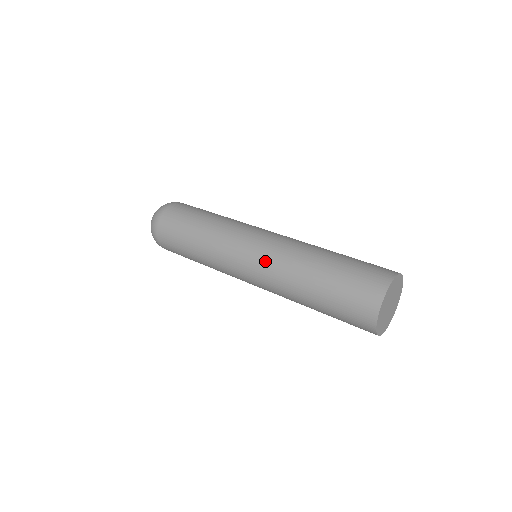
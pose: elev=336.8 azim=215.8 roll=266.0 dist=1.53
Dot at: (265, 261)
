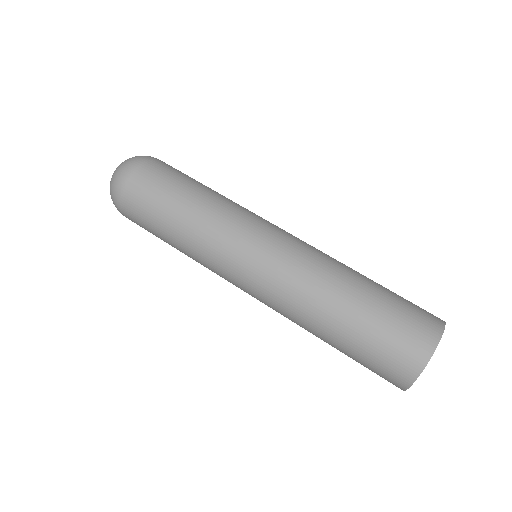
Dot at: (272, 285)
